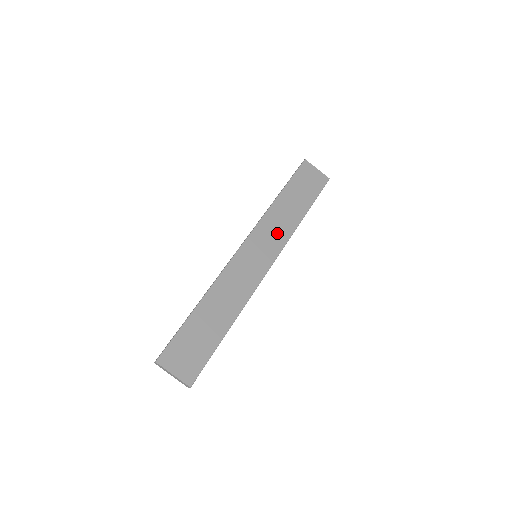
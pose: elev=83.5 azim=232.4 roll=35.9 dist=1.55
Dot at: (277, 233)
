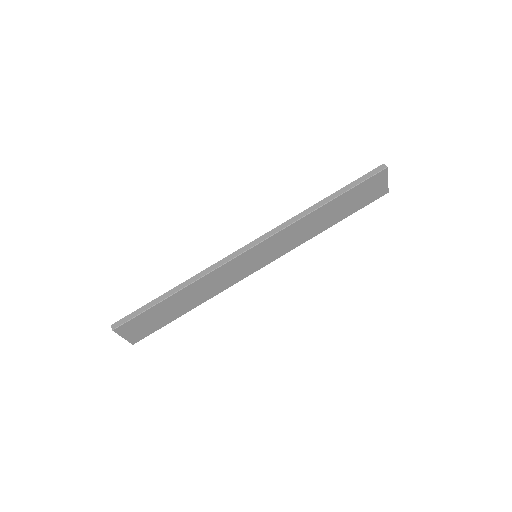
Dot at: (291, 241)
